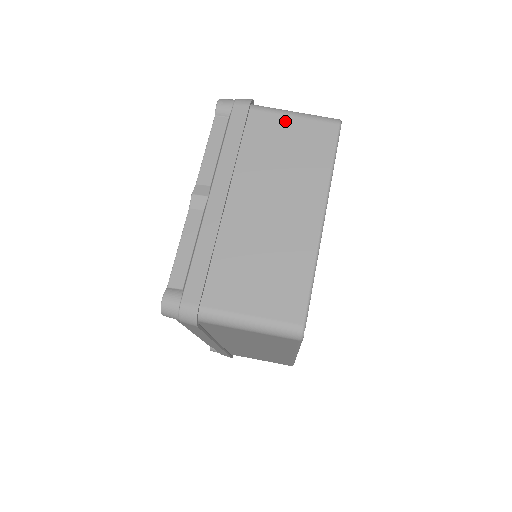
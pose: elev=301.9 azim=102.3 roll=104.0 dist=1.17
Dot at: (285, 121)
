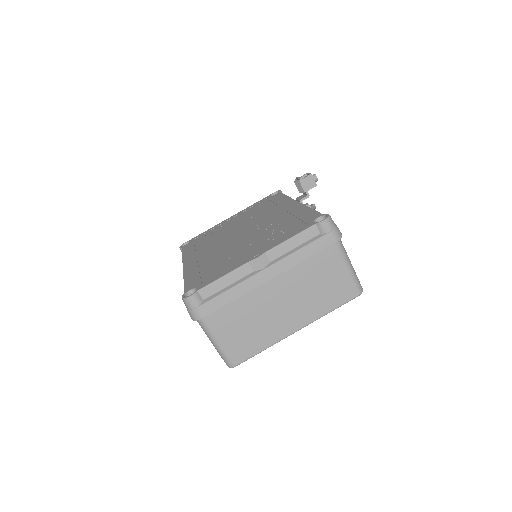
Dot at: (340, 267)
